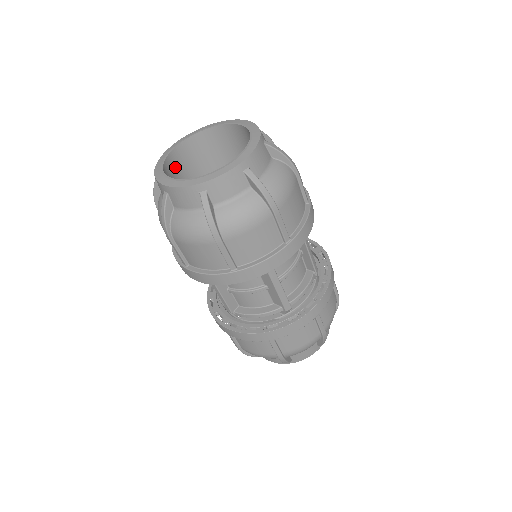
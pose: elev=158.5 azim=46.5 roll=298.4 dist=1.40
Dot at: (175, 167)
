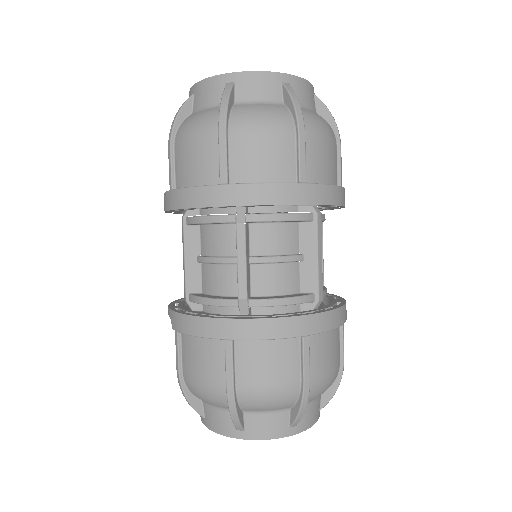
Dot at: occluded
